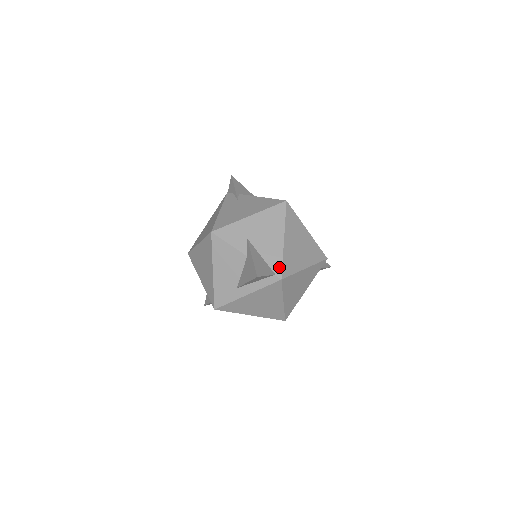
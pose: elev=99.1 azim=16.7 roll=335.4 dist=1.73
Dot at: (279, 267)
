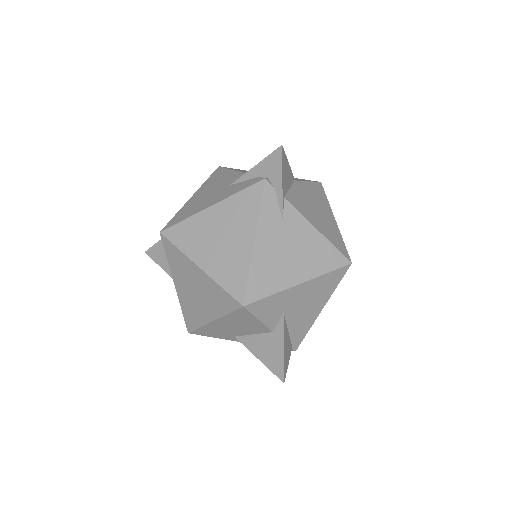
Dot at: (300, 340)
